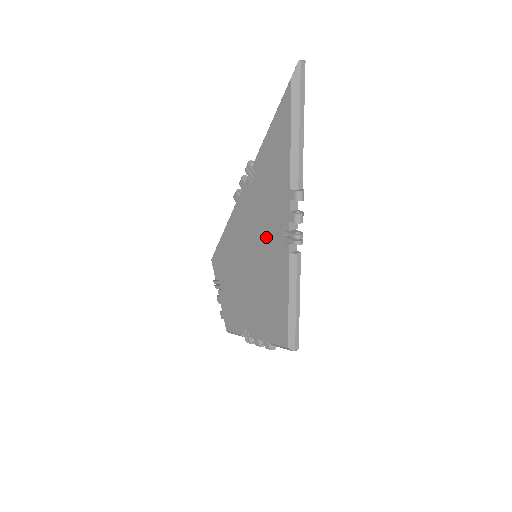
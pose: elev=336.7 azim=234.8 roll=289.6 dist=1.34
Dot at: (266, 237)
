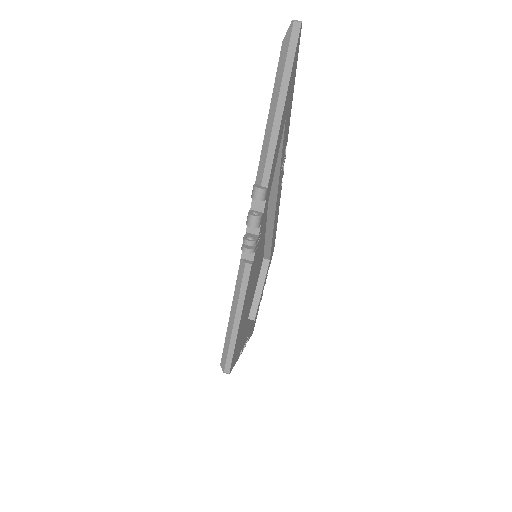
Dot at: occluded
